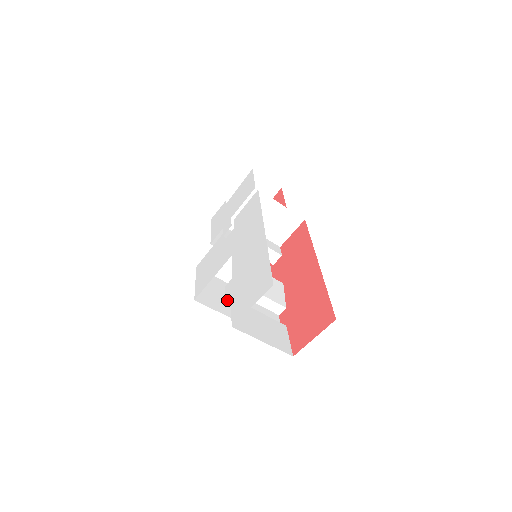
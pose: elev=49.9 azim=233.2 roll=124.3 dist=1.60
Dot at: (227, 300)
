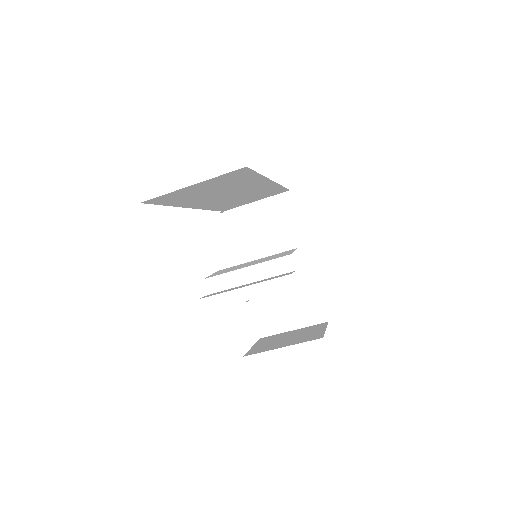
Dot at: occluded
